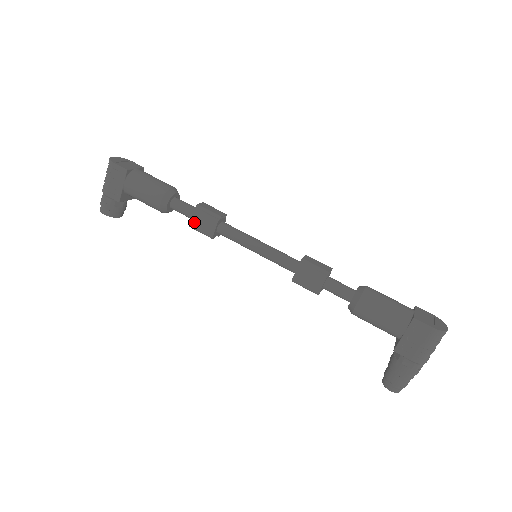
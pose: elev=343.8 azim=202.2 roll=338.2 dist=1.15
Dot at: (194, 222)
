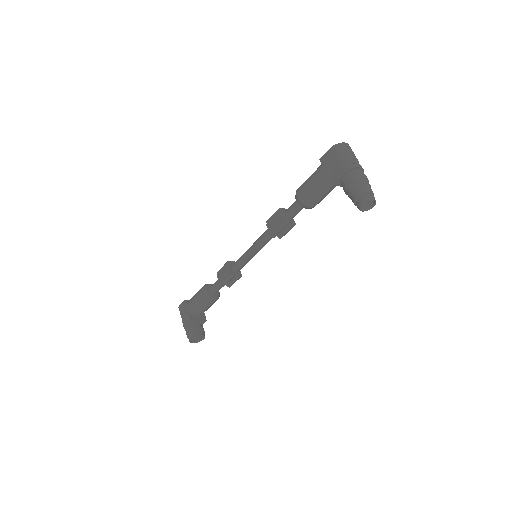
Dot at: (221, 280)
